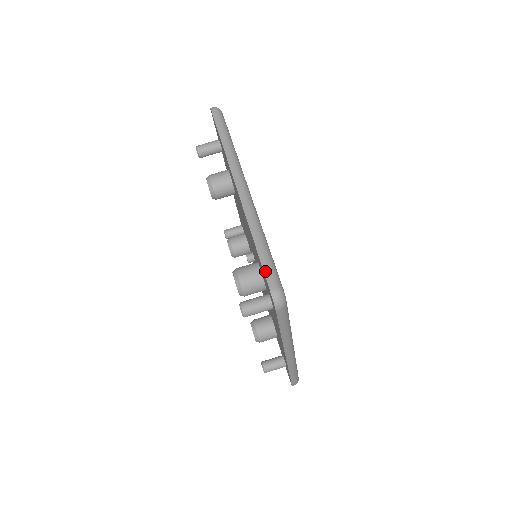
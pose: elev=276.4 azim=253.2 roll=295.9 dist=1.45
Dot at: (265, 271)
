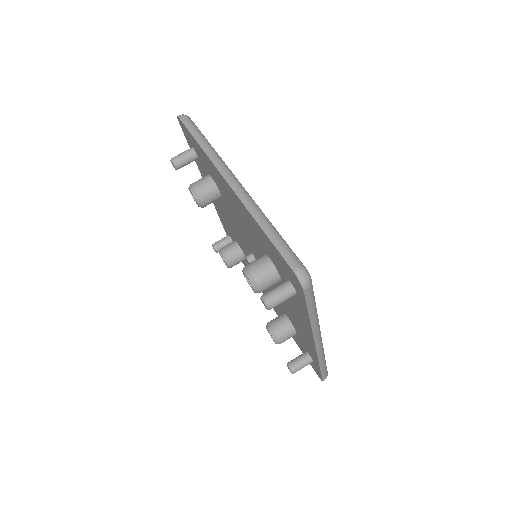
Dot at: (282, 254)
